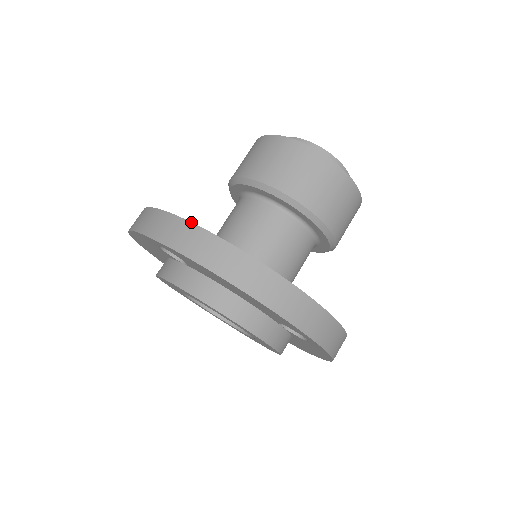
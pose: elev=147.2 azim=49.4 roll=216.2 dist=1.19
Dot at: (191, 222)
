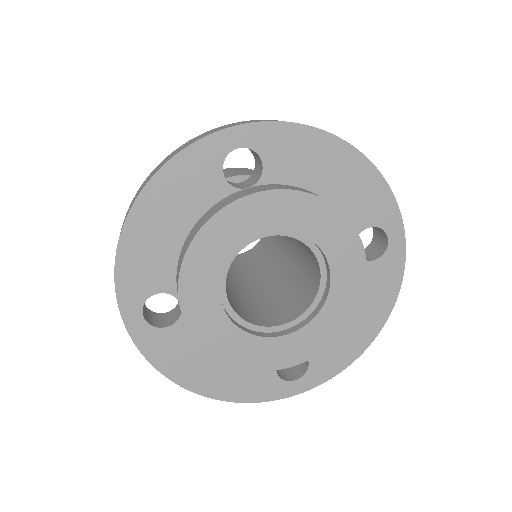
Dot at: occluded
